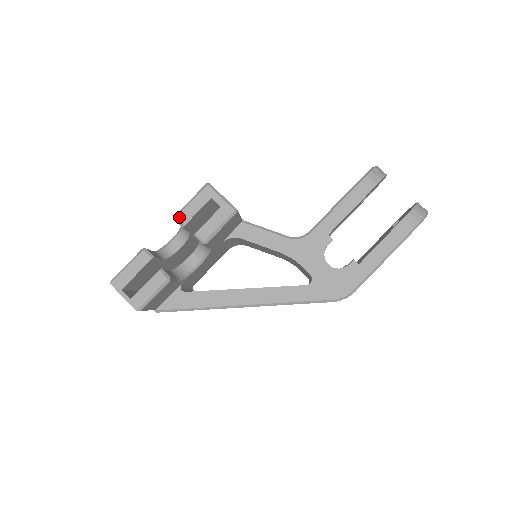
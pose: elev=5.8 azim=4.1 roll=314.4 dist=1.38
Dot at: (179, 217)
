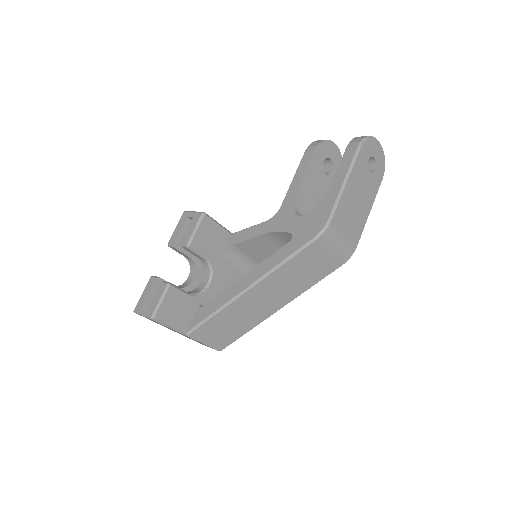
Dot at: (170, 242)
